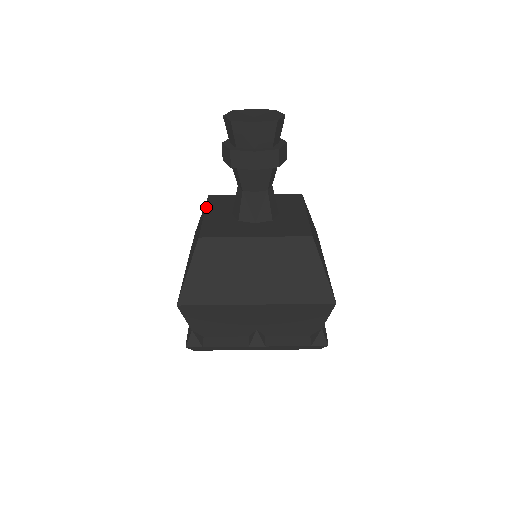
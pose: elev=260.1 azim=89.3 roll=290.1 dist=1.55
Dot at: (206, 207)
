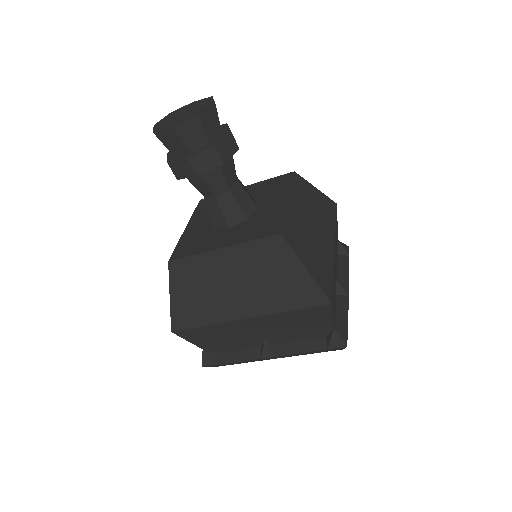
Dot at: (191, 217)
